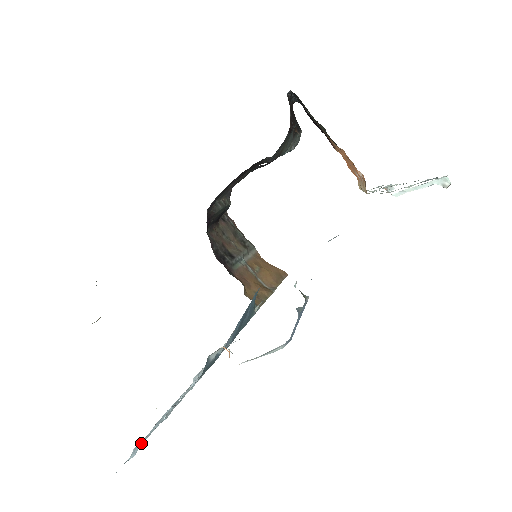
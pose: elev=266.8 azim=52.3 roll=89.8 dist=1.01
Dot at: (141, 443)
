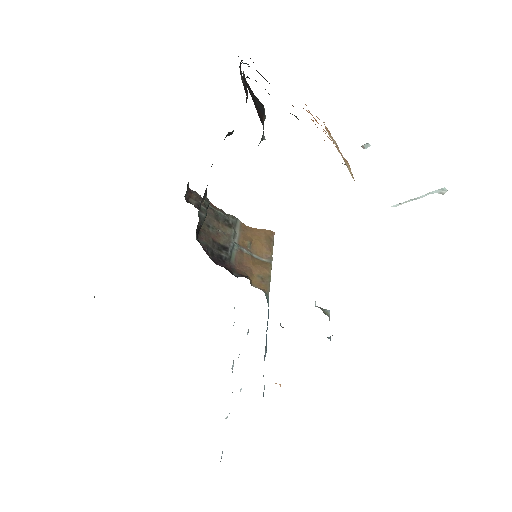
Dot at: (222, 452)
